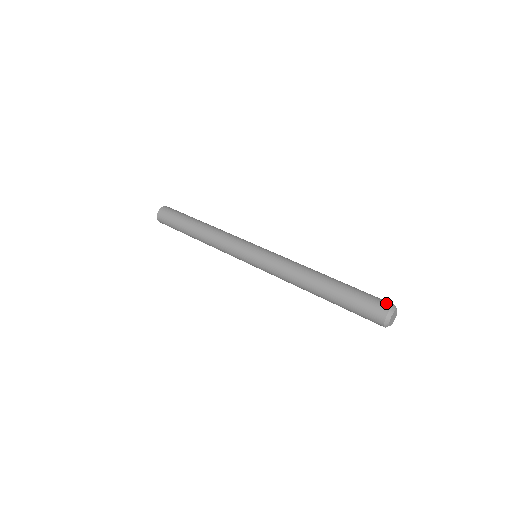
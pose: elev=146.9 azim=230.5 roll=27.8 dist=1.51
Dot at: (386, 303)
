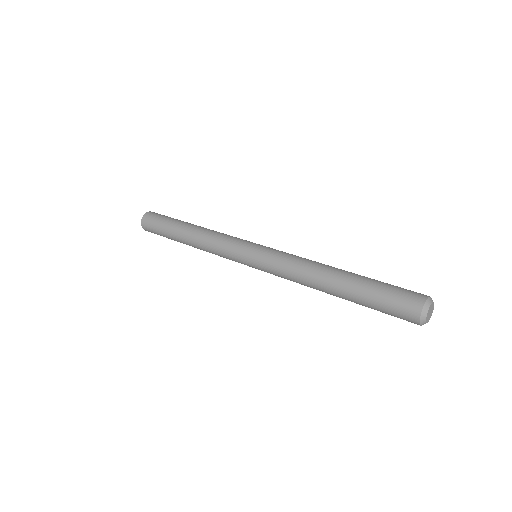
Dot at: occluded
